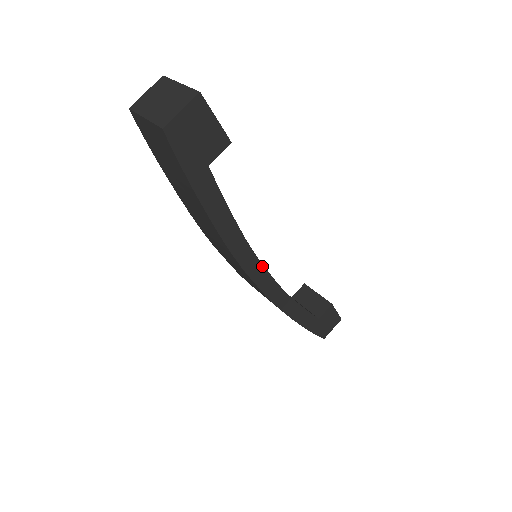
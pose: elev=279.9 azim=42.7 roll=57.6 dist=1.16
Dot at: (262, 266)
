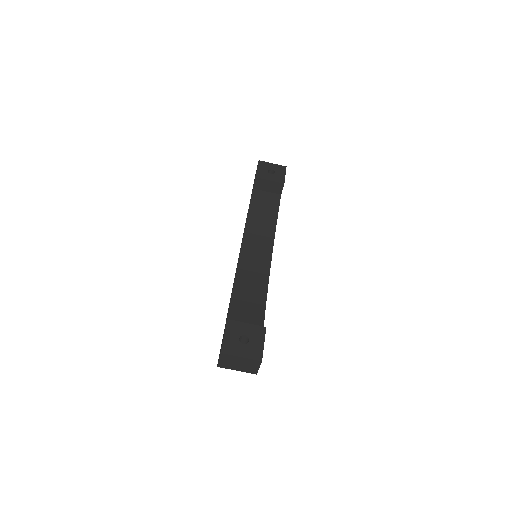
Dot at: occluded
